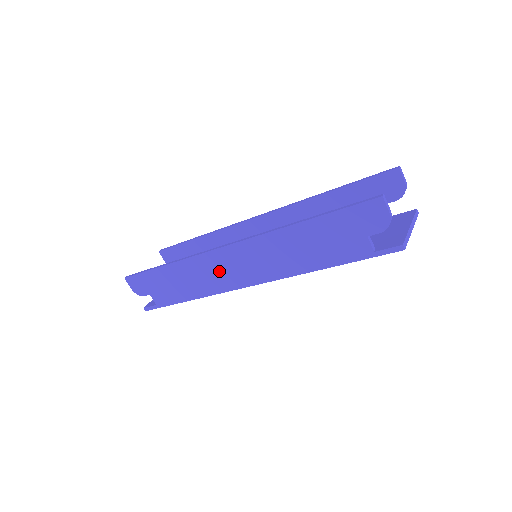
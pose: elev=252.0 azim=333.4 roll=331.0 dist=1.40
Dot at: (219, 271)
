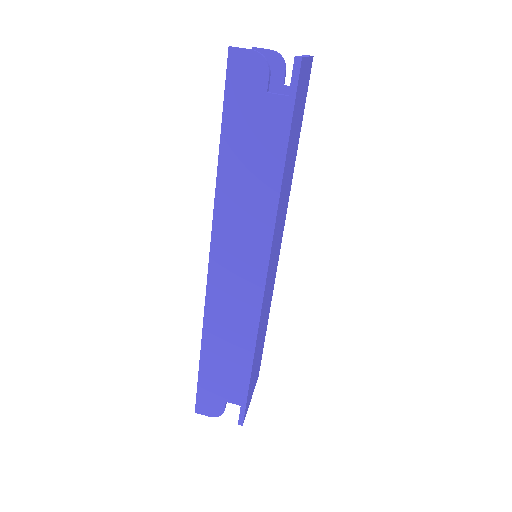
Dot at: (233, 297)
